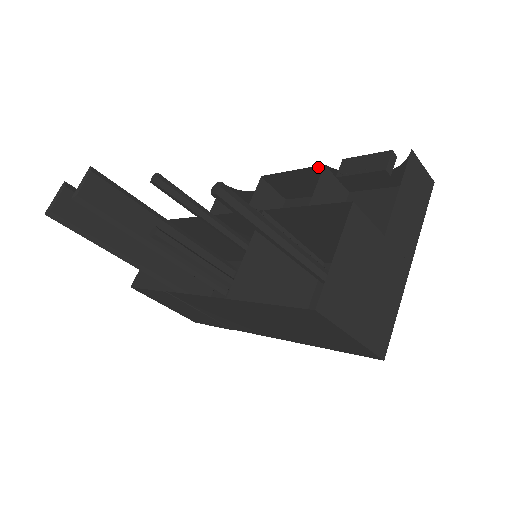
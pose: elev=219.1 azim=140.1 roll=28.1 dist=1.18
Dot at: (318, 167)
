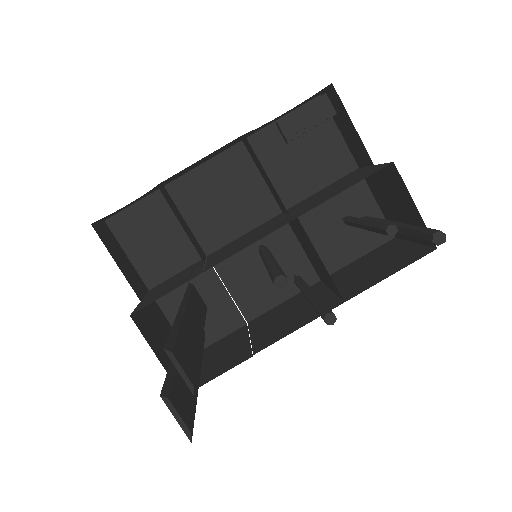
Dot at: occluded
